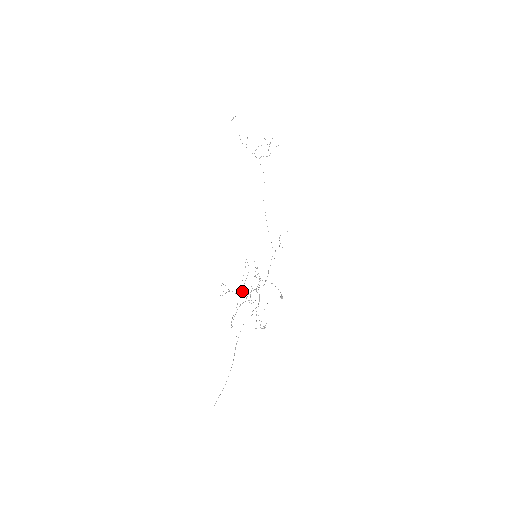
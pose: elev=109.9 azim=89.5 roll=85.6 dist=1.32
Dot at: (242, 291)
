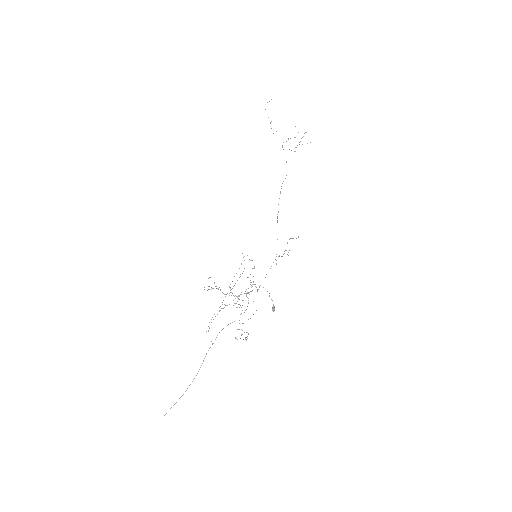
Dot at: occluded
